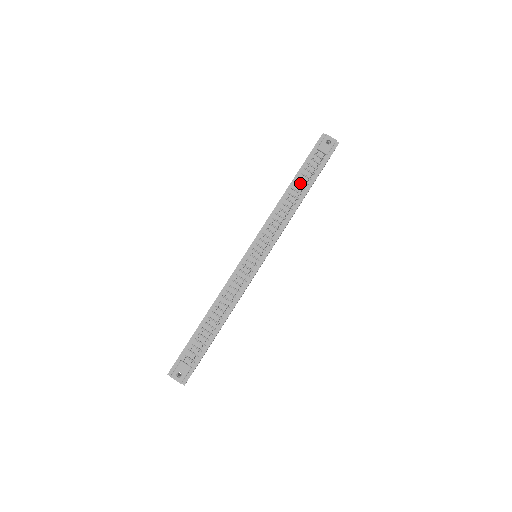
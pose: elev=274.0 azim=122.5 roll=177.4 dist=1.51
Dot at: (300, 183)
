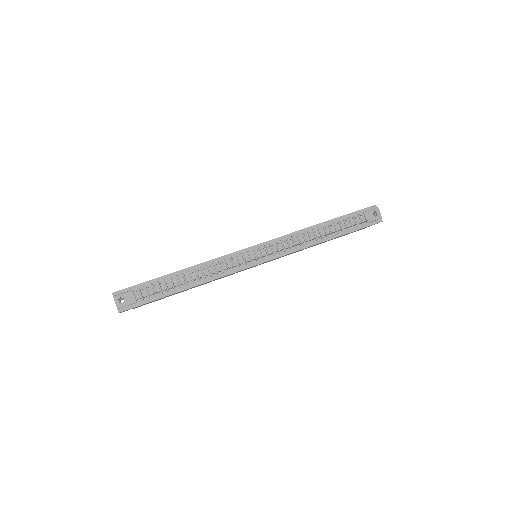
Dot at: (332, 227)
